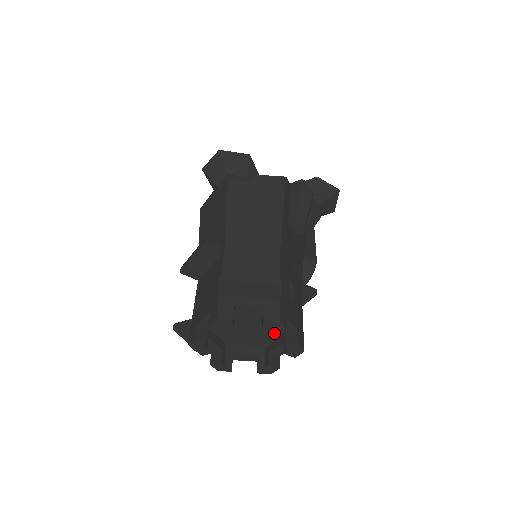
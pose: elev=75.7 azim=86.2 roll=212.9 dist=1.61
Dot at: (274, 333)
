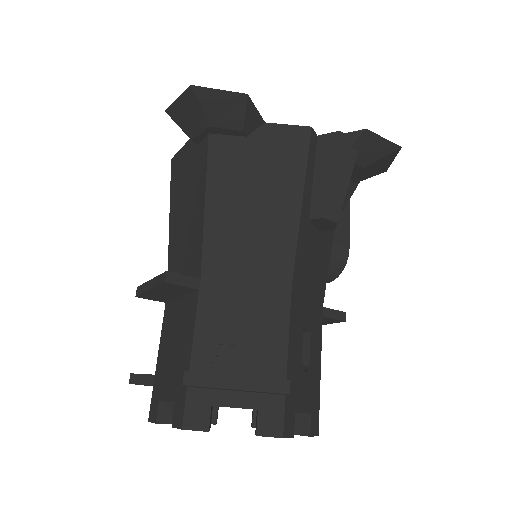
Dot at: occluded
